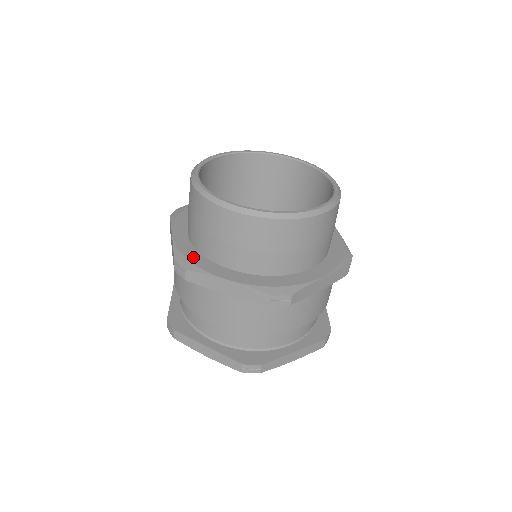
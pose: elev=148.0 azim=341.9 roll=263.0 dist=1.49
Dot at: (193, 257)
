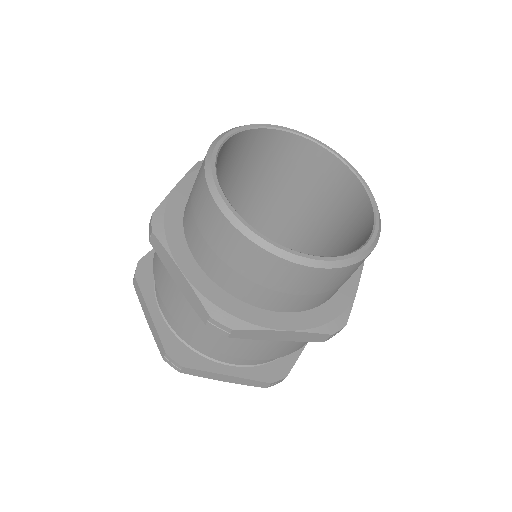
Dot at: (171, 223)
